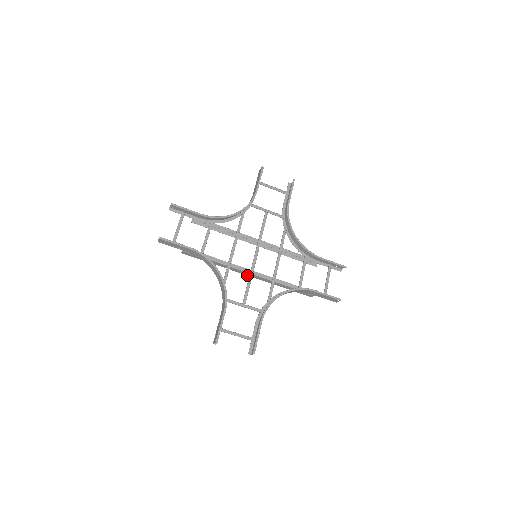
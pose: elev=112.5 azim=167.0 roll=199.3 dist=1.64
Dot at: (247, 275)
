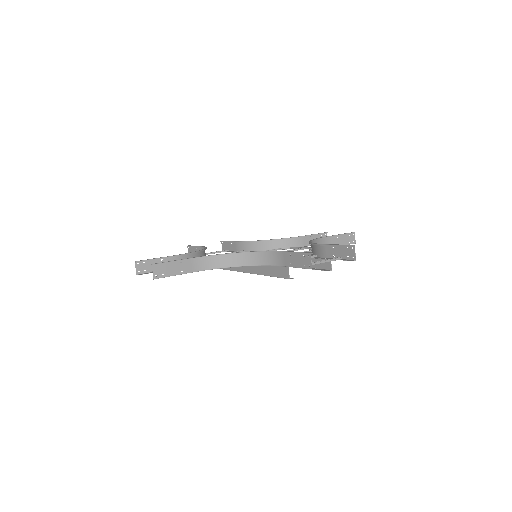
Dot at: (237, 271)
